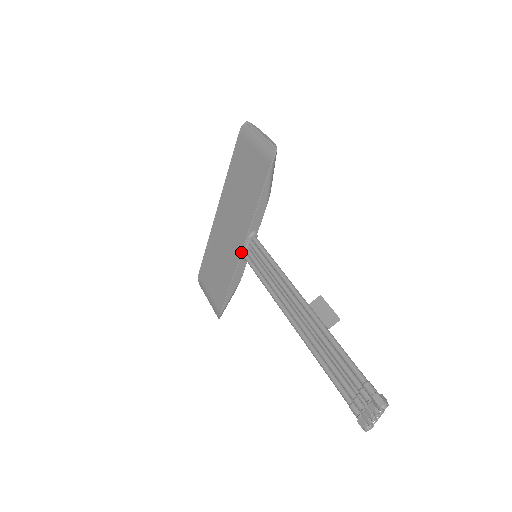
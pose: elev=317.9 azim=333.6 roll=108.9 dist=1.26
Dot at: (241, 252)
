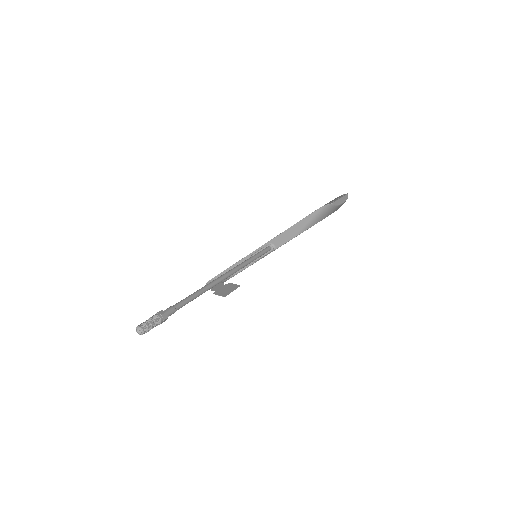
Dot at: (255, 250)
